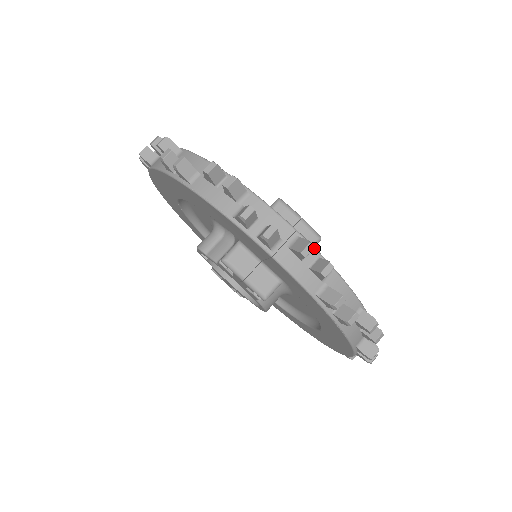
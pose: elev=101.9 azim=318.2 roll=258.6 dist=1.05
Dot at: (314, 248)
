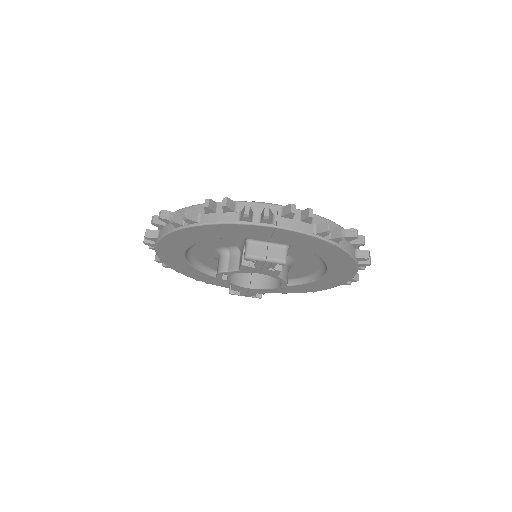
Dot at: occluded
